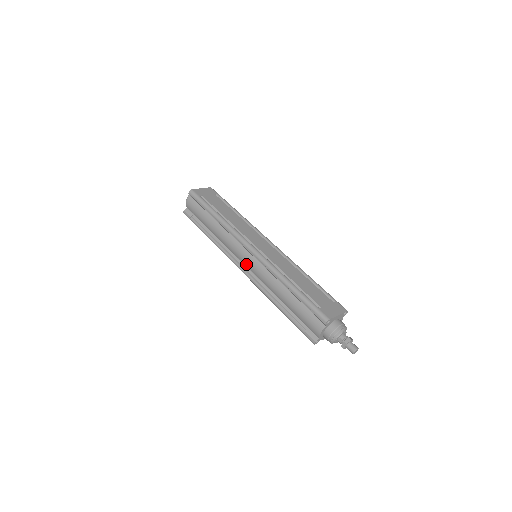
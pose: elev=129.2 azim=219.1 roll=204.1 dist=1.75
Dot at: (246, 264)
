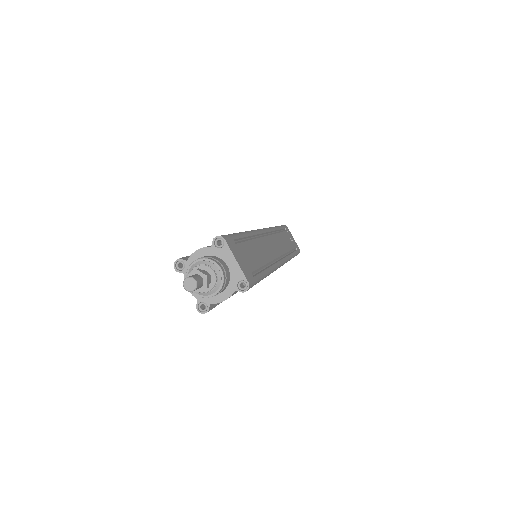
Dot at: occluded
